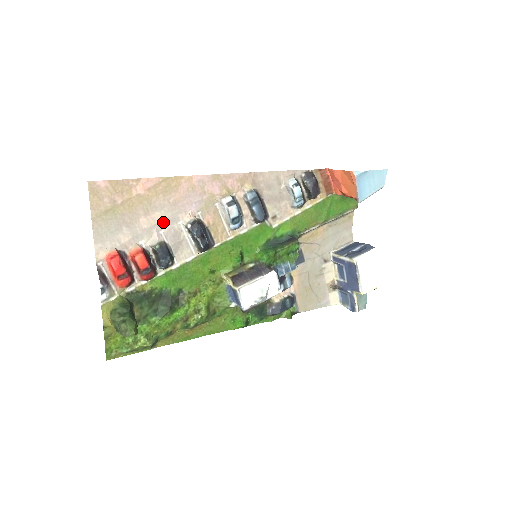
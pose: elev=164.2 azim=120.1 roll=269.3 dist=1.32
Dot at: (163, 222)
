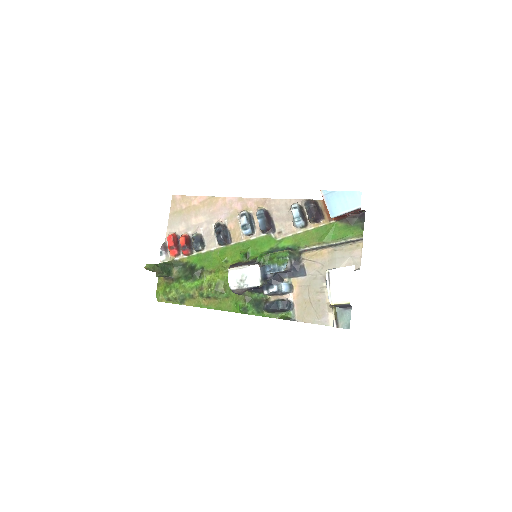
Dot at: (204, 223)
